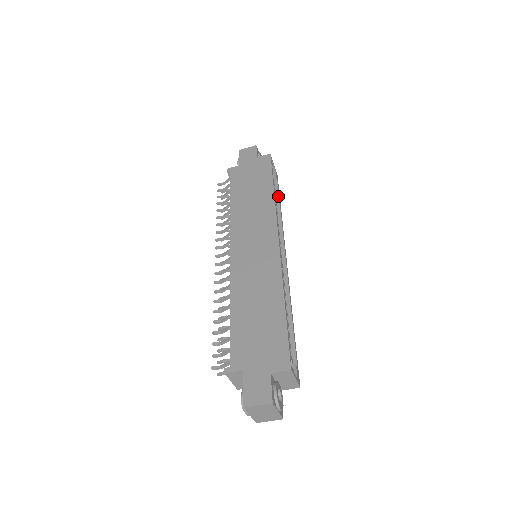
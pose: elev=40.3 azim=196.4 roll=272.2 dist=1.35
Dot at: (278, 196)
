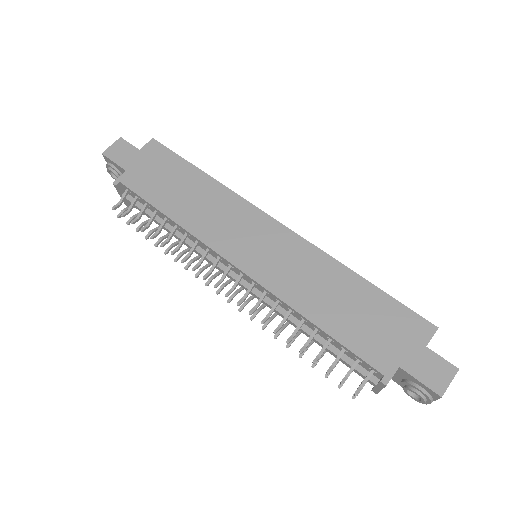
Dot at: occluded
